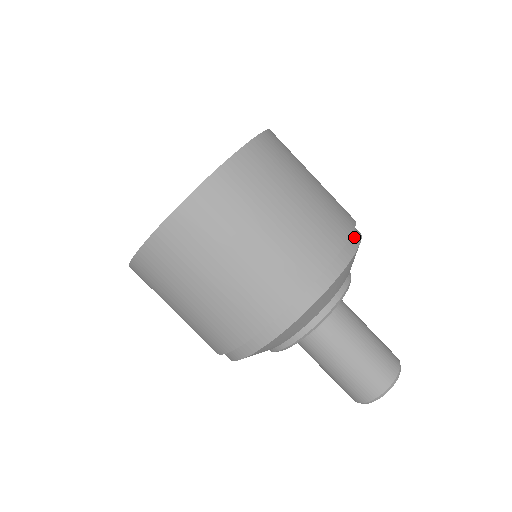
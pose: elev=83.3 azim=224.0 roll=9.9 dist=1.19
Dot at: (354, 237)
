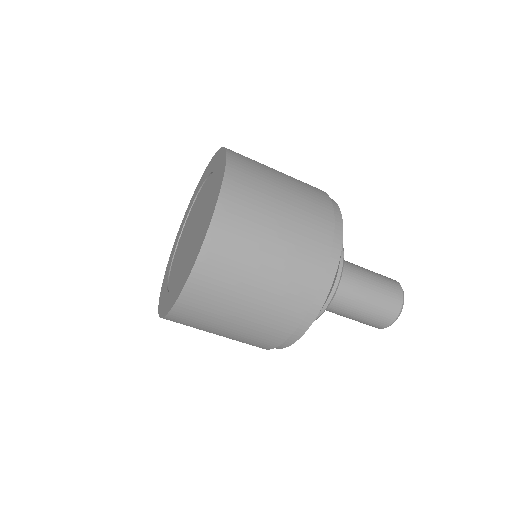
Dot at: (332, 203)
